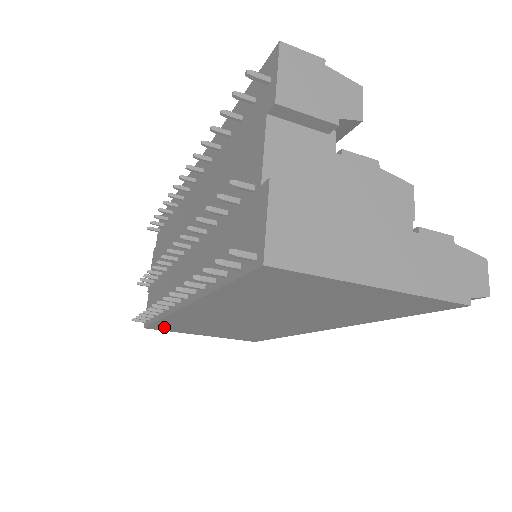
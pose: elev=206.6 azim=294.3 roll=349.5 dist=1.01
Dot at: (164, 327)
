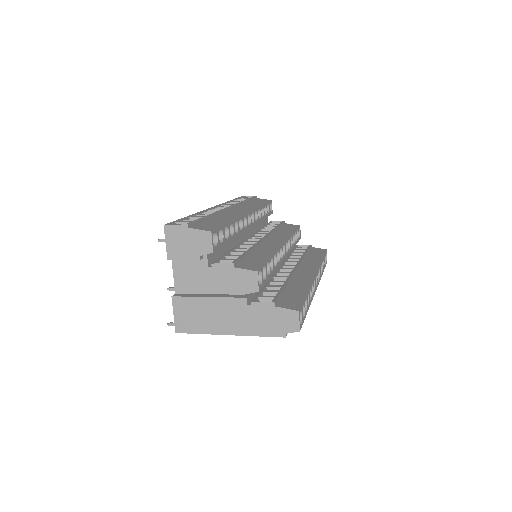
Dot at: occluded
